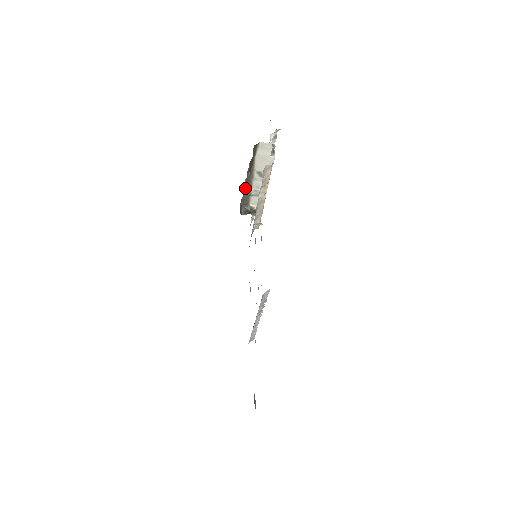
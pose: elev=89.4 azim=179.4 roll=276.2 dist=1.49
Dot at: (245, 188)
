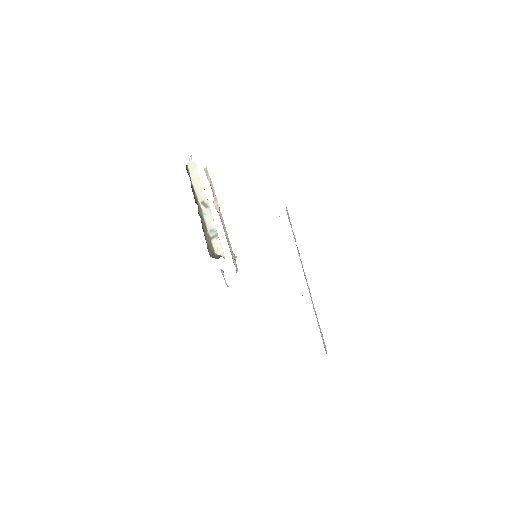
Dot at: (203, 230)
